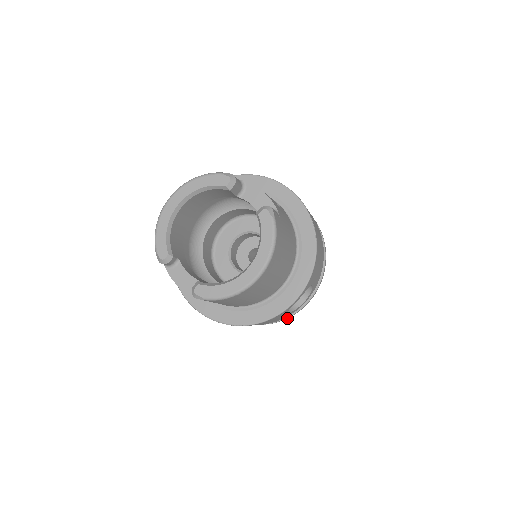
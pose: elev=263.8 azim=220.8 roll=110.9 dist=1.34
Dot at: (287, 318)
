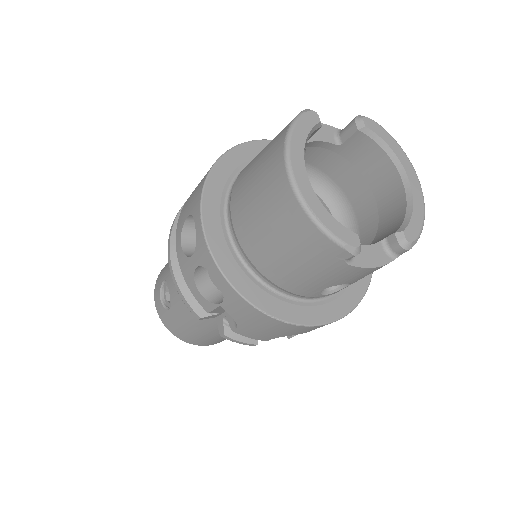
Dot at: occluded
